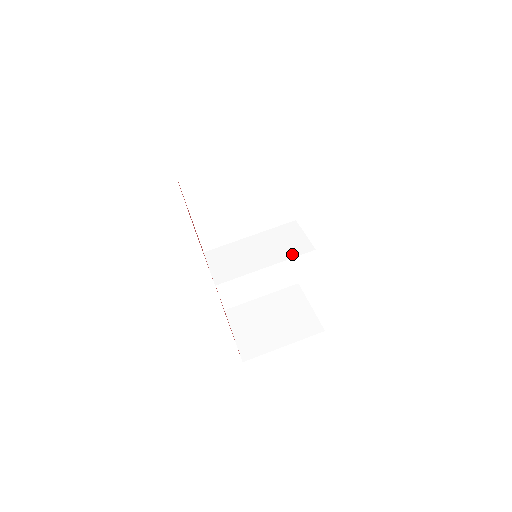
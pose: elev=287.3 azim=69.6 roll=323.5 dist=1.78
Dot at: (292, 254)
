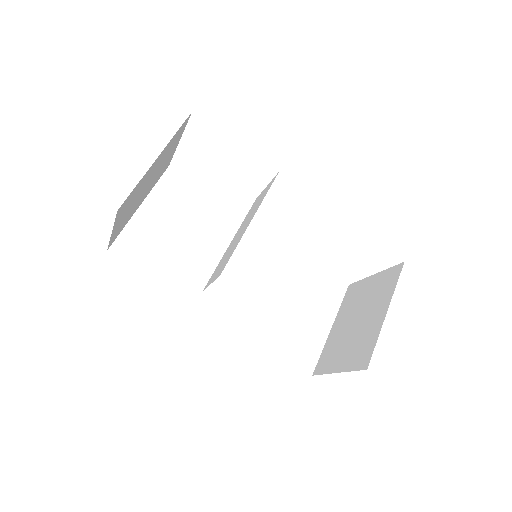
Dot at: (265, 194)
